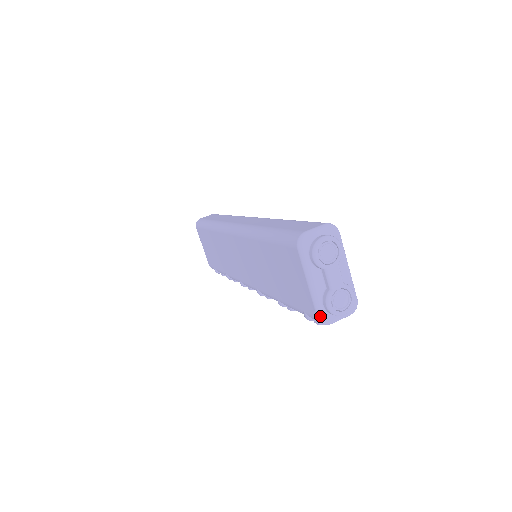
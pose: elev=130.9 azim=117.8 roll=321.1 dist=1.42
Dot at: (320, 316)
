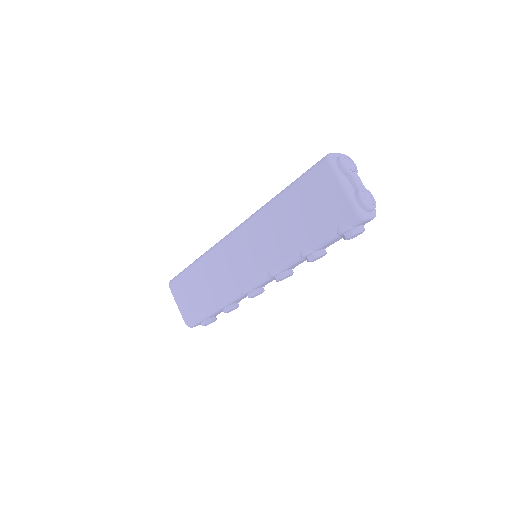
Dot at: (357, 210)
